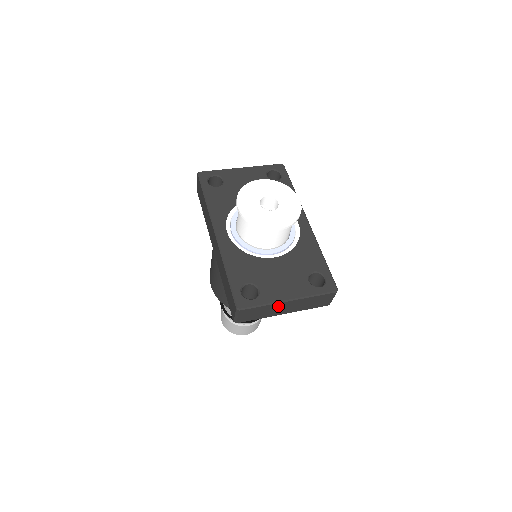
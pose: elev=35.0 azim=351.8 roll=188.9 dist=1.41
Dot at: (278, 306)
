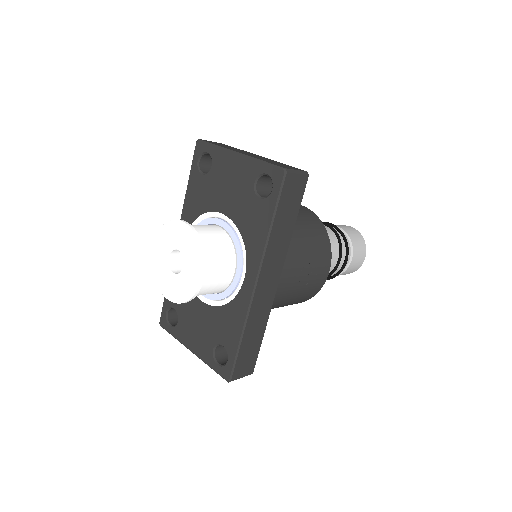
Dot at: occluded
